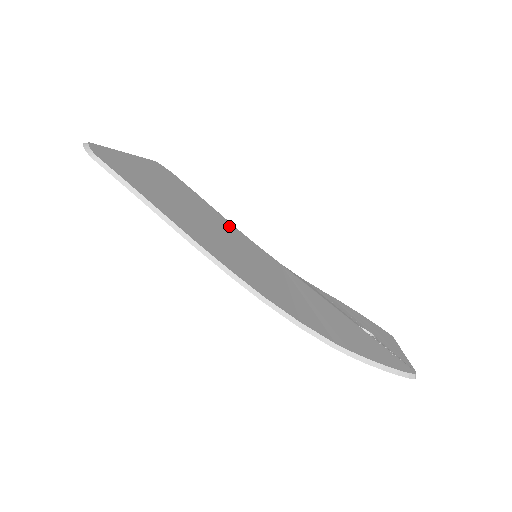
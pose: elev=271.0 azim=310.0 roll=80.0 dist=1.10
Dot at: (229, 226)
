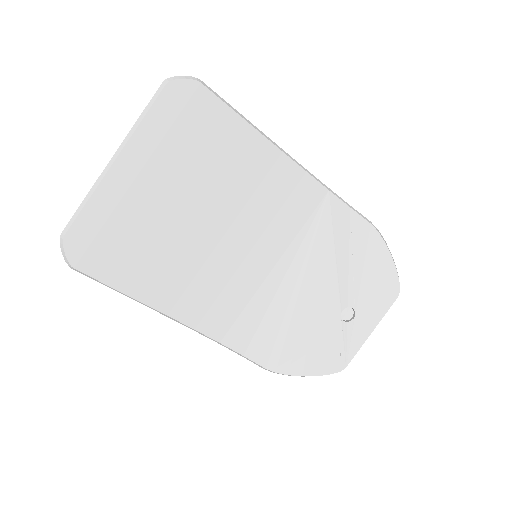
Dot at: (261, 171)
